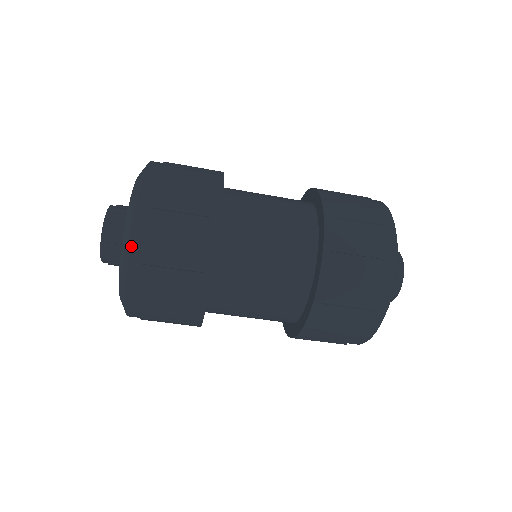
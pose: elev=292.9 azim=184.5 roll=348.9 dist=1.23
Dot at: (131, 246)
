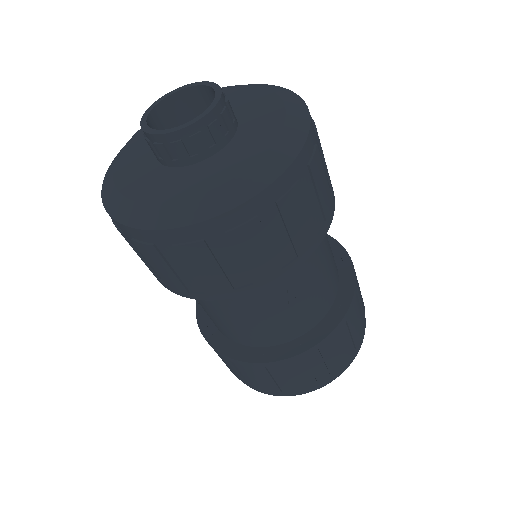
Dot at: occluded
